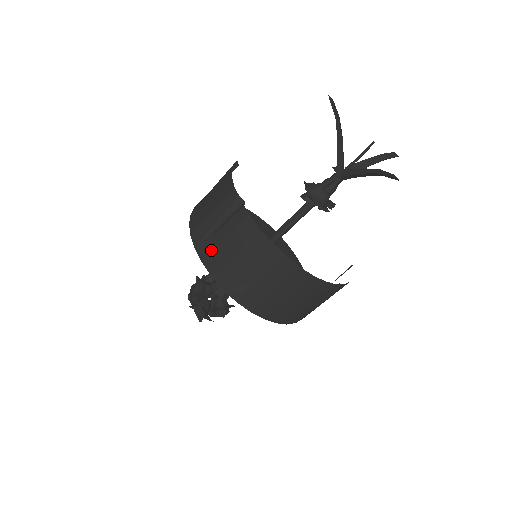
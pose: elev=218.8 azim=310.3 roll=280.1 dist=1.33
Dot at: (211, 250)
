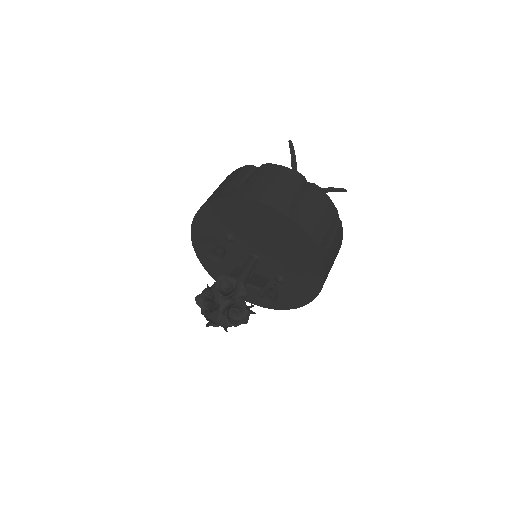
Dot at: (303, 215)
